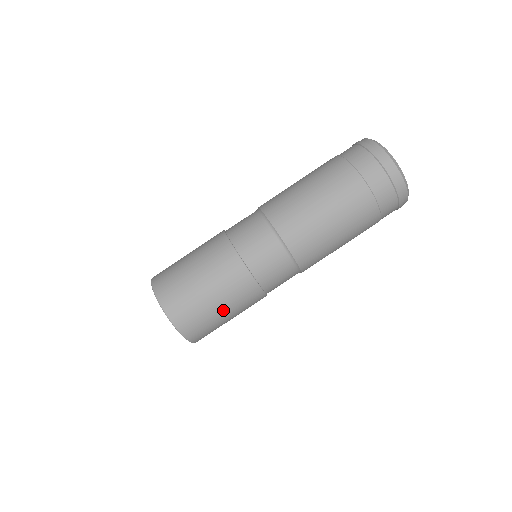
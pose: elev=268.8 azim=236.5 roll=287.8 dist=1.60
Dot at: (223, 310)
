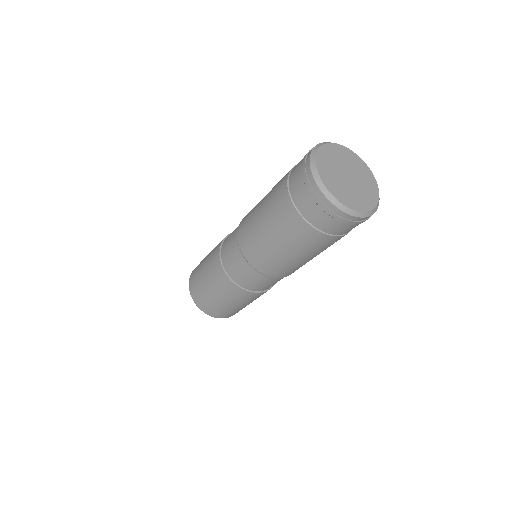
Dot at: occluded
